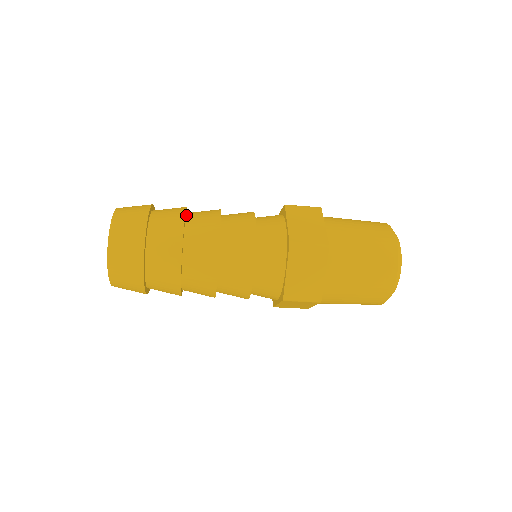
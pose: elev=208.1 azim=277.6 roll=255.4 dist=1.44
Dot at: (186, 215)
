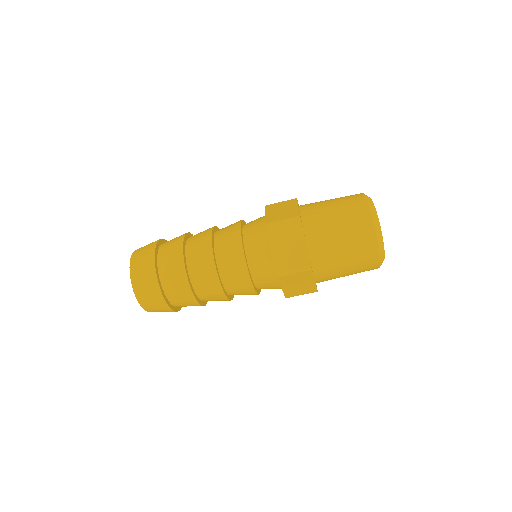
Dot at: (189, 237)
